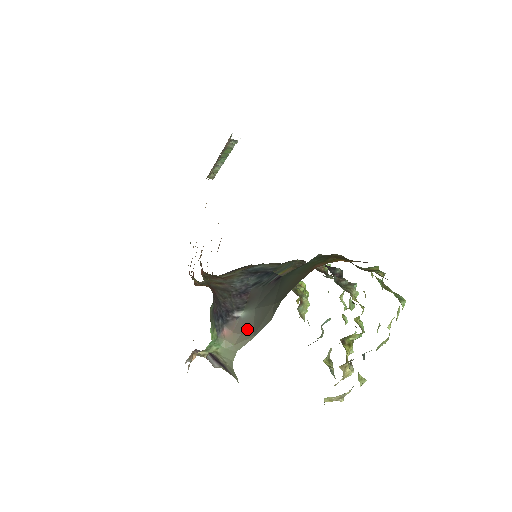
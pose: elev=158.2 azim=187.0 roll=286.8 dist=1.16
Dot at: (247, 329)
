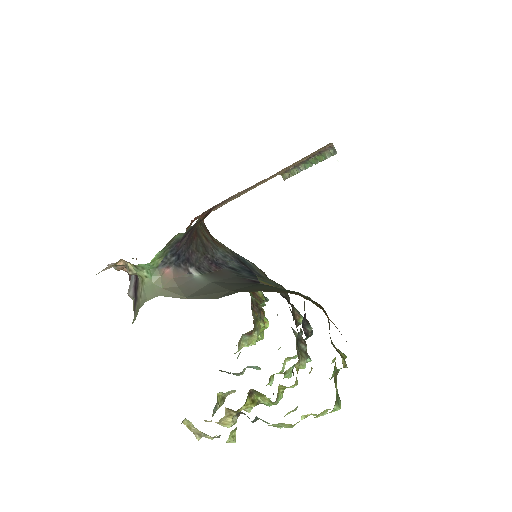
Dot at: (187, 288)
